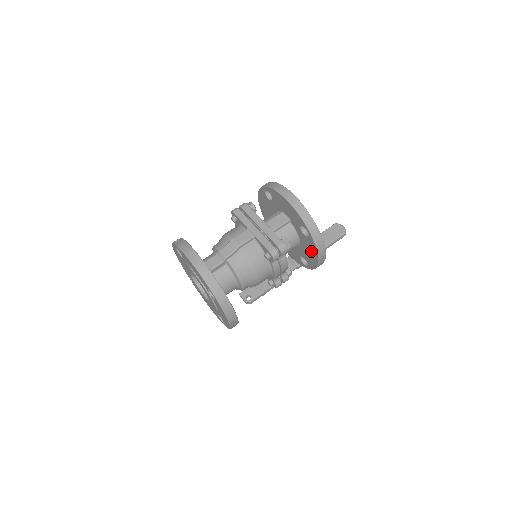
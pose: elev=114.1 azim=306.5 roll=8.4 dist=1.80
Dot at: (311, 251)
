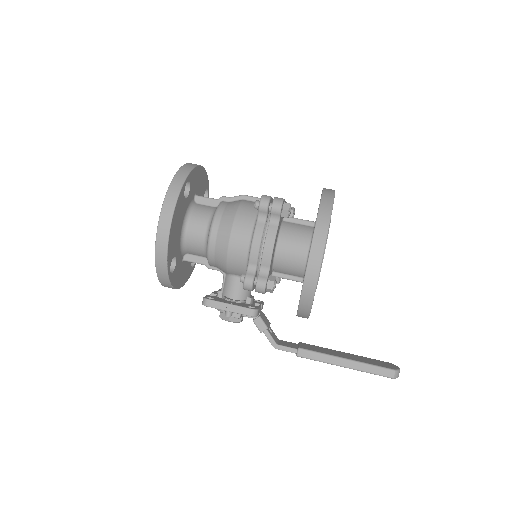
Dot at: occluded
